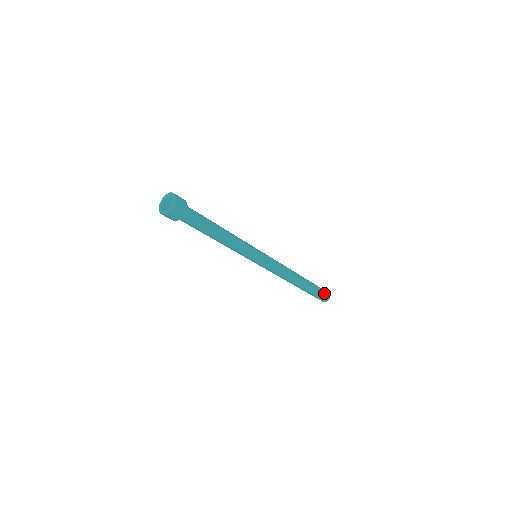
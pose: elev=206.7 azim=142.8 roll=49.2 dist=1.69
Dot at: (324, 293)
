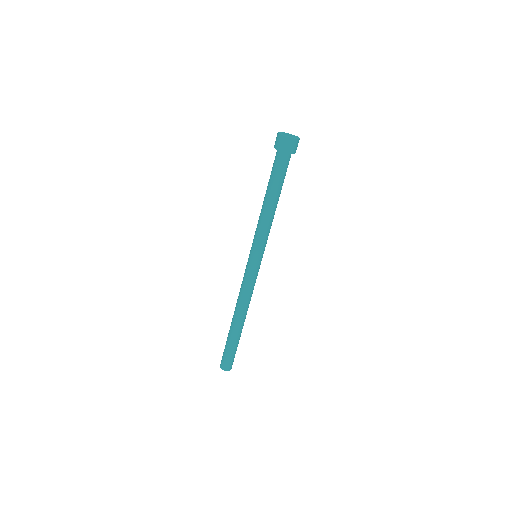
Dot at: occluded
